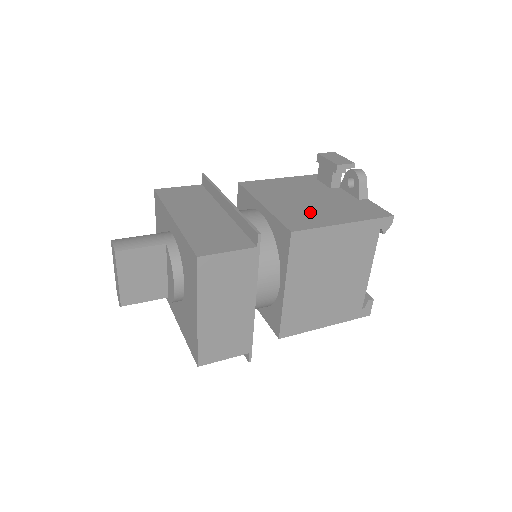
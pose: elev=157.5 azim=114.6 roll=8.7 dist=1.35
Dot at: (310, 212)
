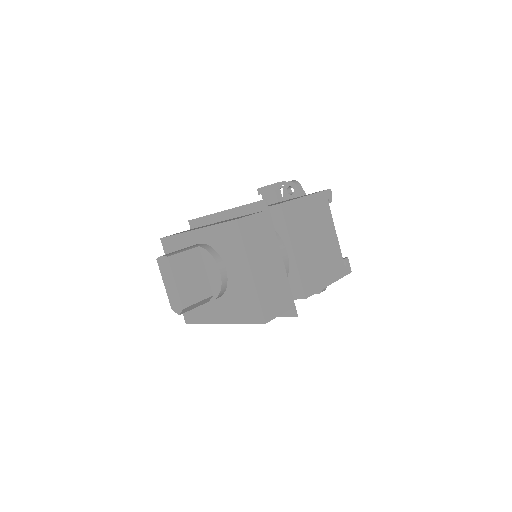
Dot at: occluded
